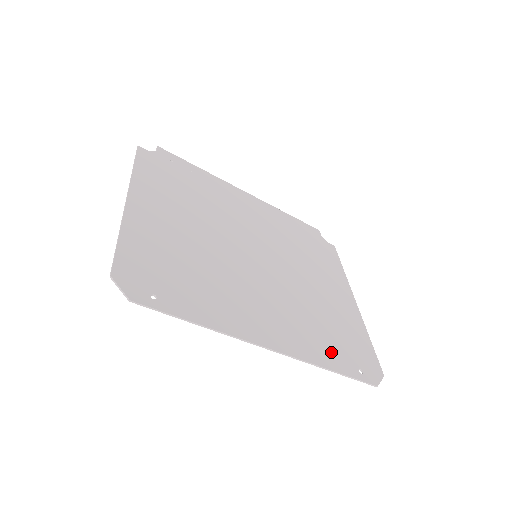
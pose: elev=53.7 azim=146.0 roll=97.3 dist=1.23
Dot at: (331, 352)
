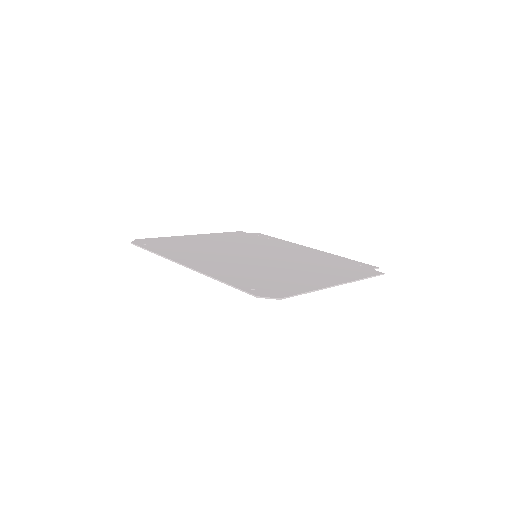
Dot at: (238, 279)
